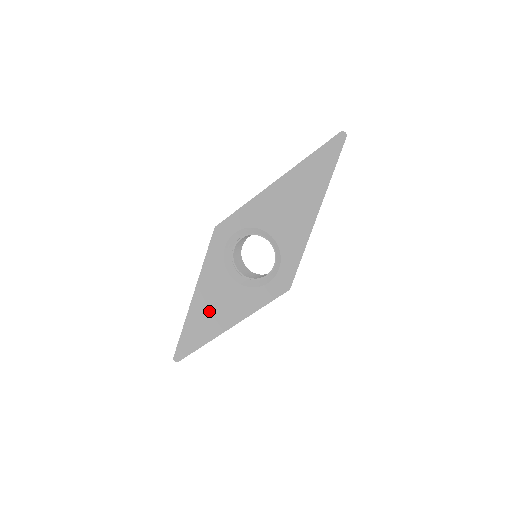
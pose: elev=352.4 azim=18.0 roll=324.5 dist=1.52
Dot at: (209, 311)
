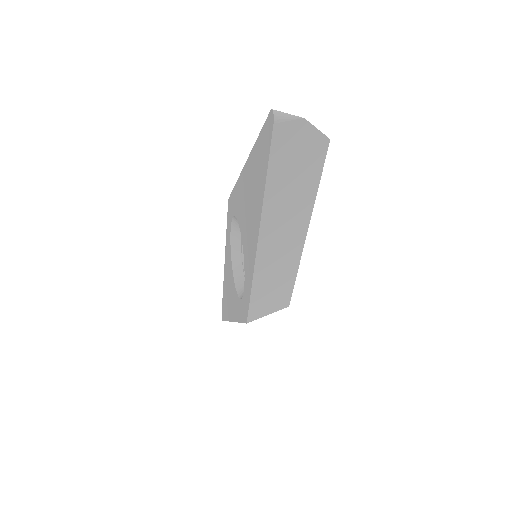
Dot at: (228, 290)
